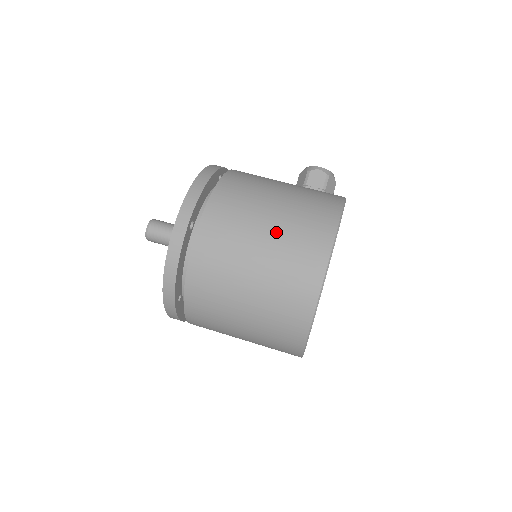
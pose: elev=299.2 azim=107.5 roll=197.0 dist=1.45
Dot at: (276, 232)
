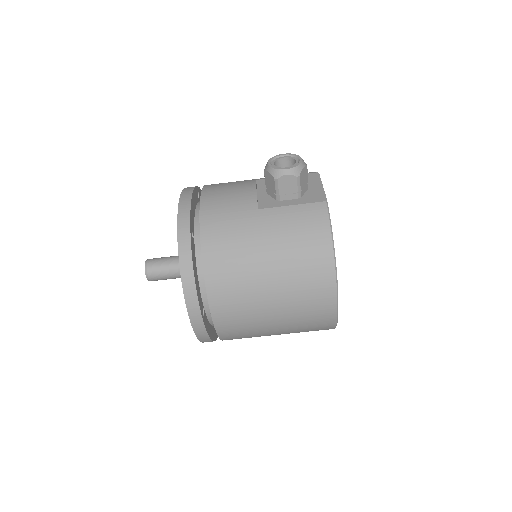
Dot at: (283, 301)
